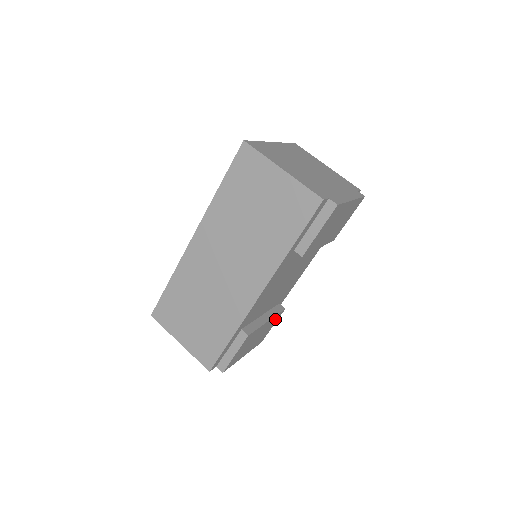
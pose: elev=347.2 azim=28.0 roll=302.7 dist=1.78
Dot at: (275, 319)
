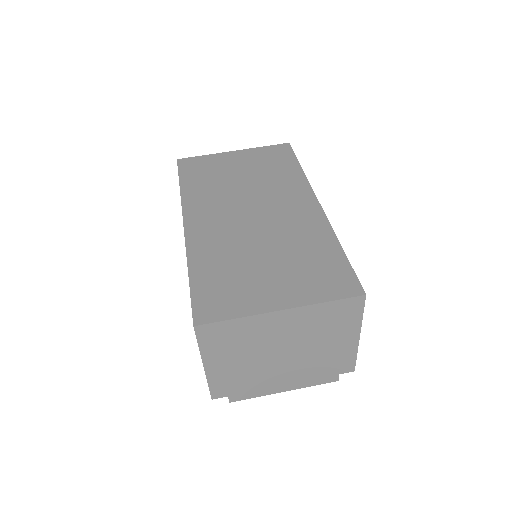
Dot at: occluded
